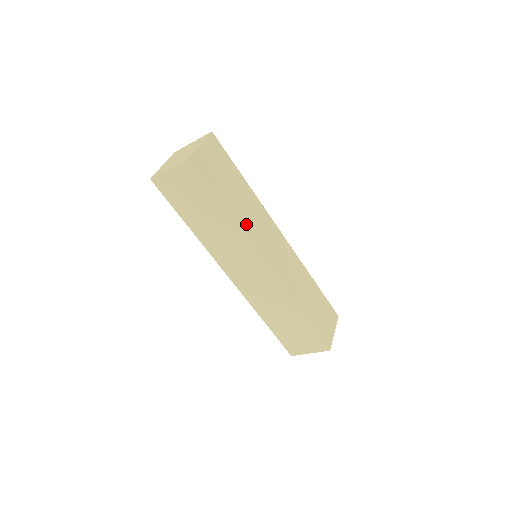
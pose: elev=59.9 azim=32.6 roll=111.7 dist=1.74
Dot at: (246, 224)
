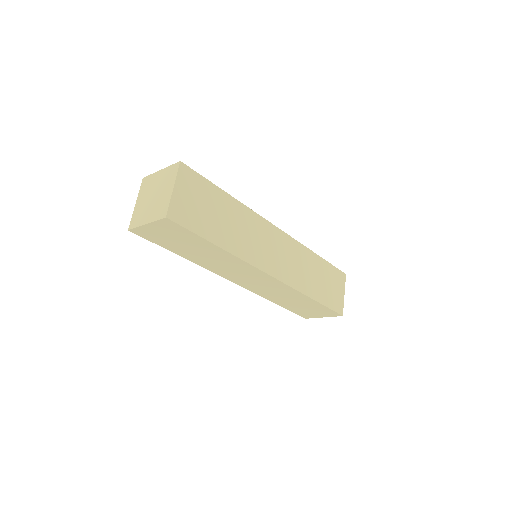
Dot at: (241, 247)
